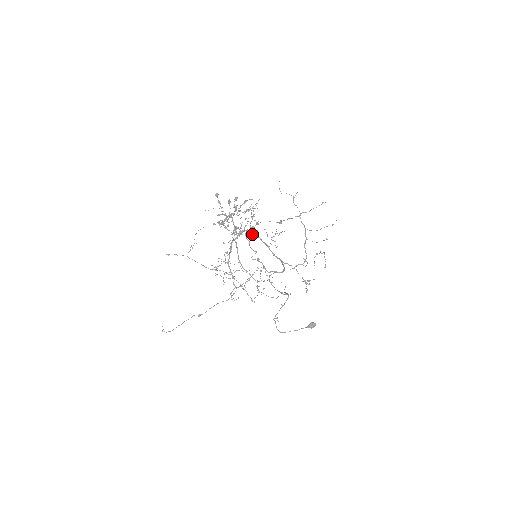
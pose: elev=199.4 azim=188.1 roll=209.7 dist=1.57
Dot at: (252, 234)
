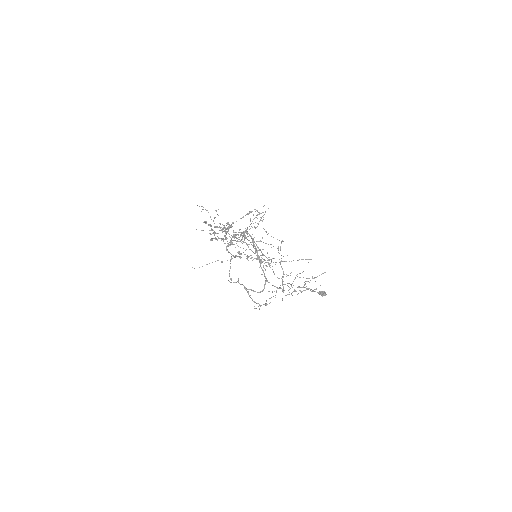
Dot at: (252, 241)
